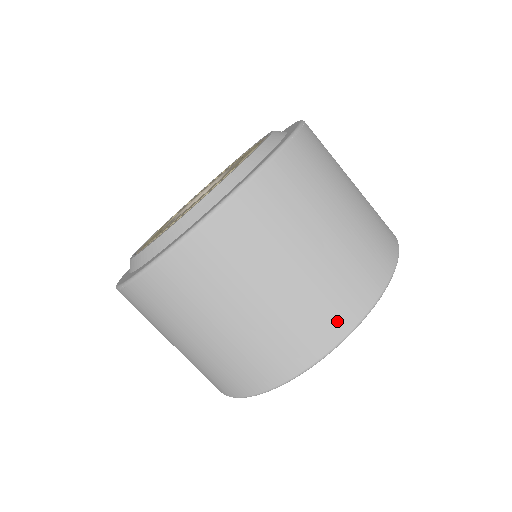
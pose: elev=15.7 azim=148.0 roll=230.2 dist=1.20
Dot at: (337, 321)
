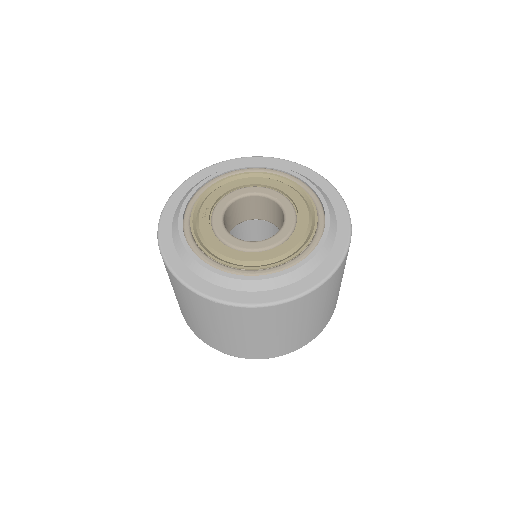
Dot at: (328, 319)
